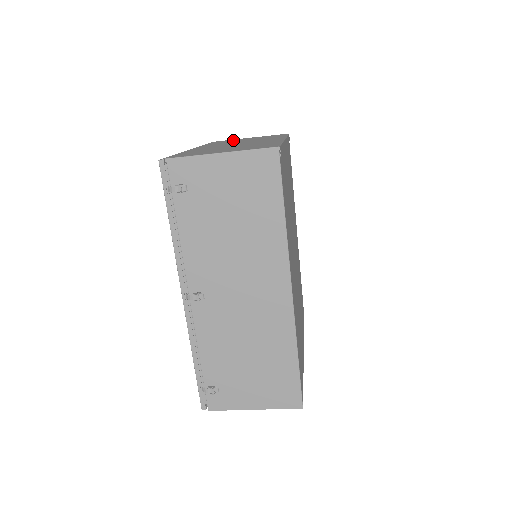
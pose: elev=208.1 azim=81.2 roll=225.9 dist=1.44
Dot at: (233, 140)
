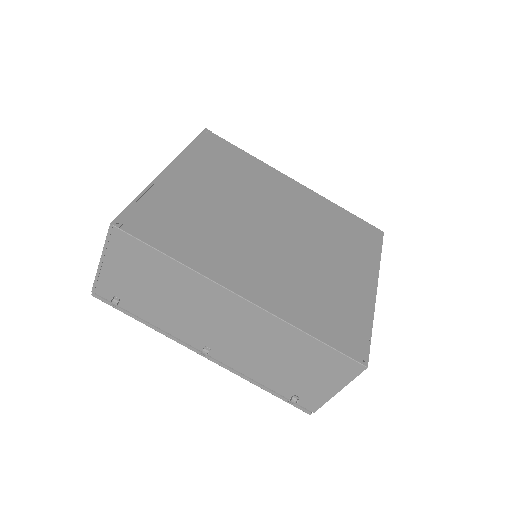
Dot at: occluded
